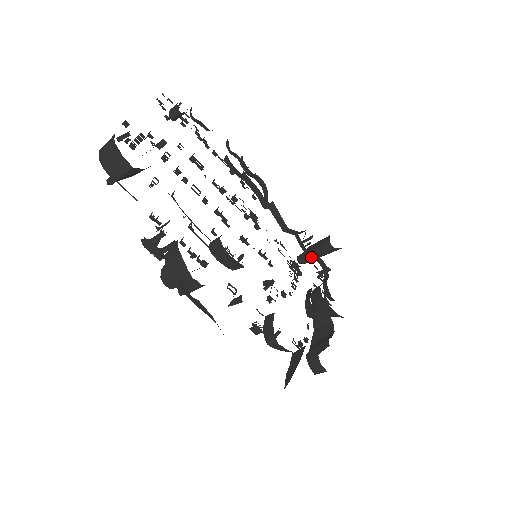
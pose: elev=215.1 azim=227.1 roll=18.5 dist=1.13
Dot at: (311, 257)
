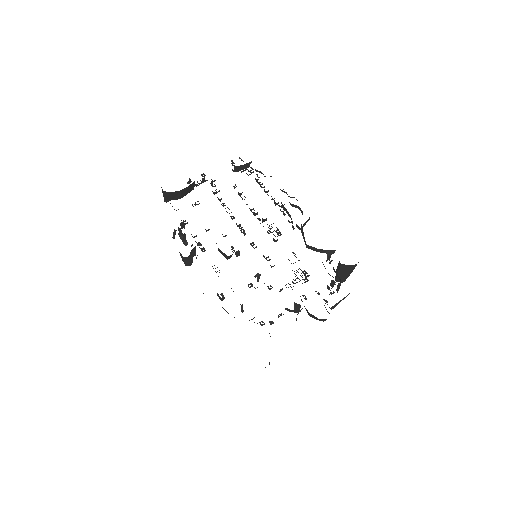
Dot at: occluded
